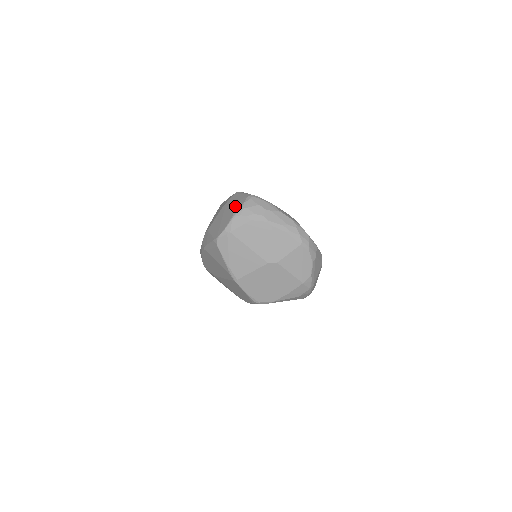
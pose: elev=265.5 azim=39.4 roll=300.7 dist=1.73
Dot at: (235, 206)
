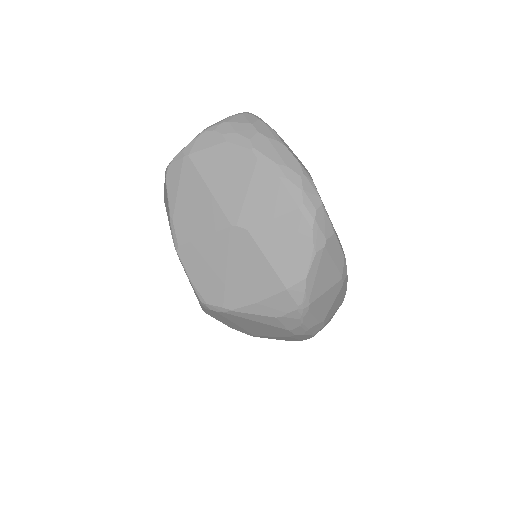
Dot at: occluded
